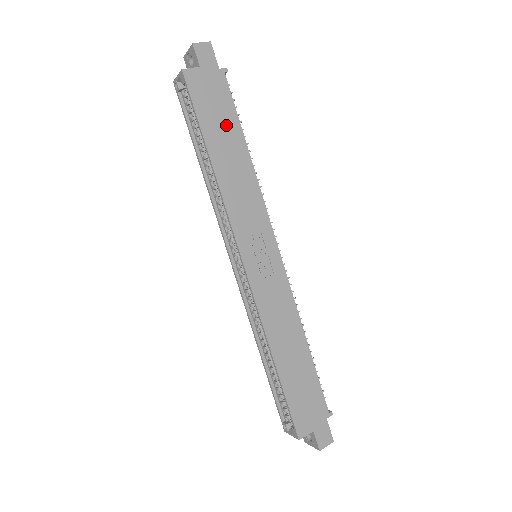
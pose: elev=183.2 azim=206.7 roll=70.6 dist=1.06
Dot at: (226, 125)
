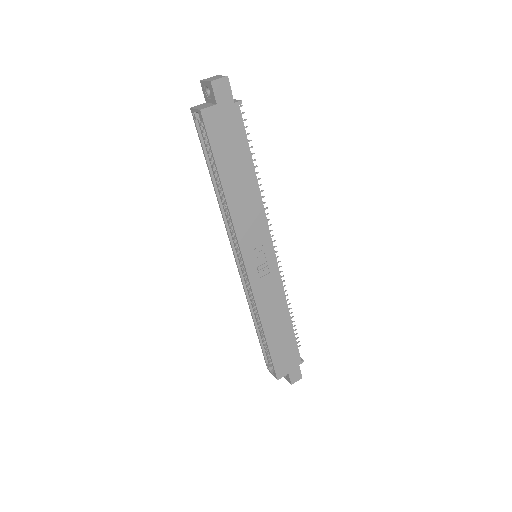
Dot at: (238, 156)
